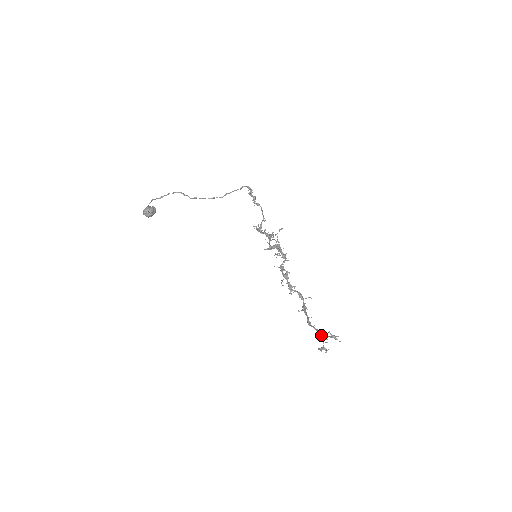
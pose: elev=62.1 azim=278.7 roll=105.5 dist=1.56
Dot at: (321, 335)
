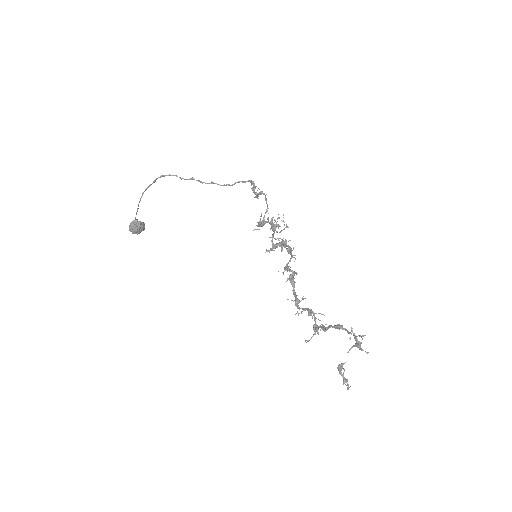
Dot at: occluded
